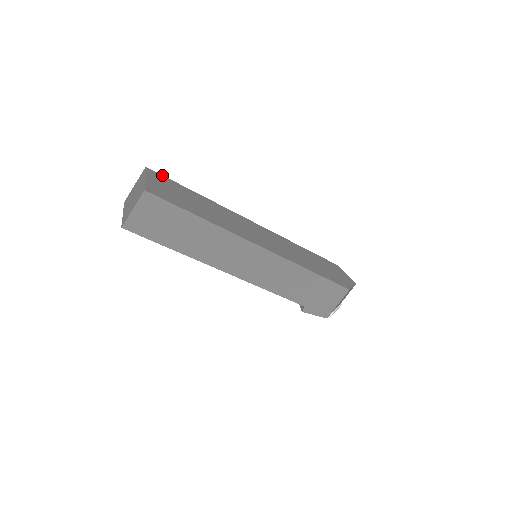
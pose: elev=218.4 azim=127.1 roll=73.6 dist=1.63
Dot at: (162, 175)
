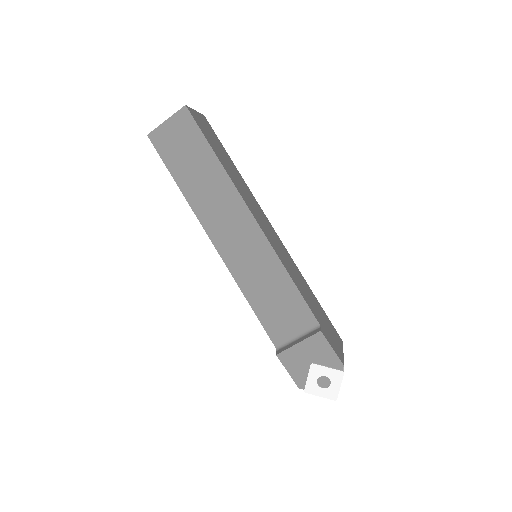
Dot at: occluded
